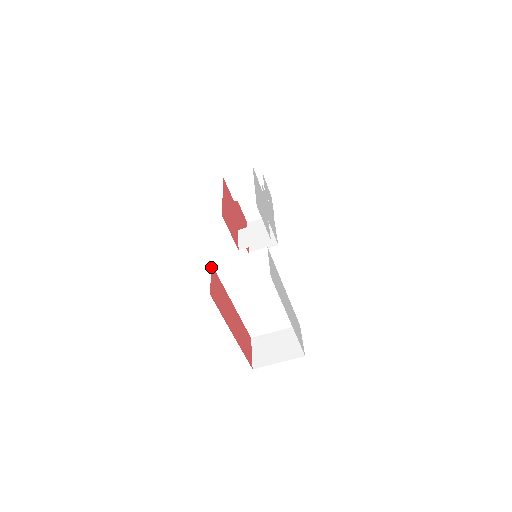
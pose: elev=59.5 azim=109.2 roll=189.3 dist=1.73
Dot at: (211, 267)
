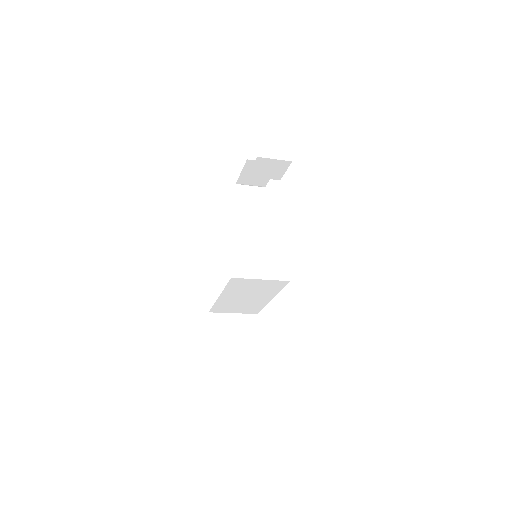
Dot at: occluded
